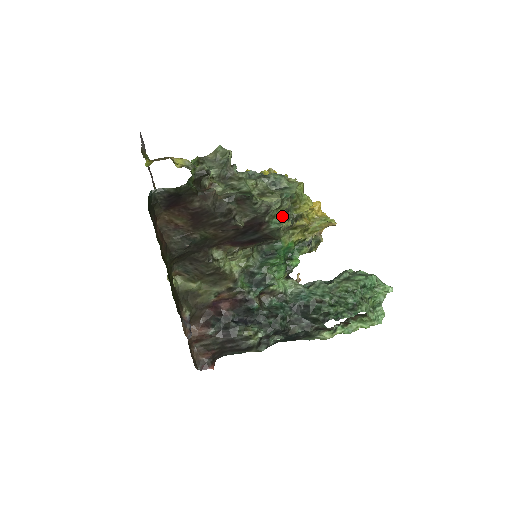
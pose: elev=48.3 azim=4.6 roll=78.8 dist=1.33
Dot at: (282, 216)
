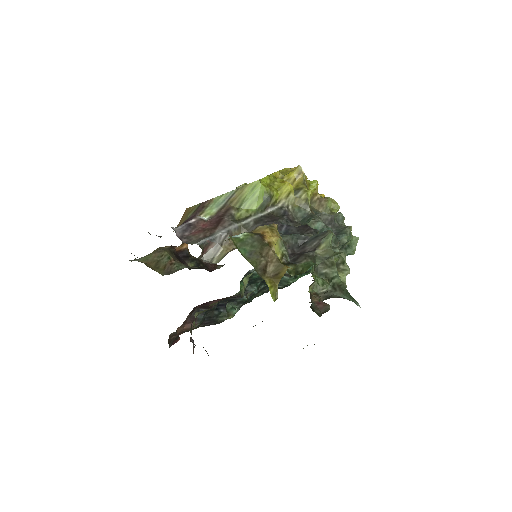
Dot at: occluded
